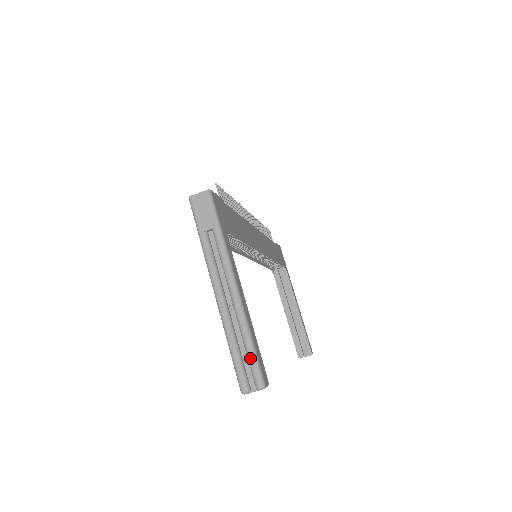
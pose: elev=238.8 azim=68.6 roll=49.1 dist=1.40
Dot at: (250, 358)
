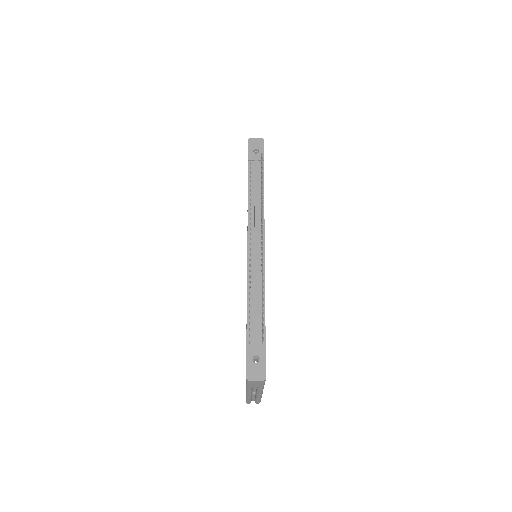
Dot at: (257, 401)
